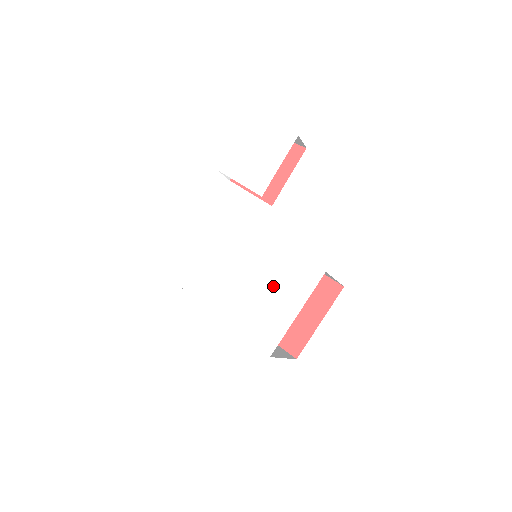
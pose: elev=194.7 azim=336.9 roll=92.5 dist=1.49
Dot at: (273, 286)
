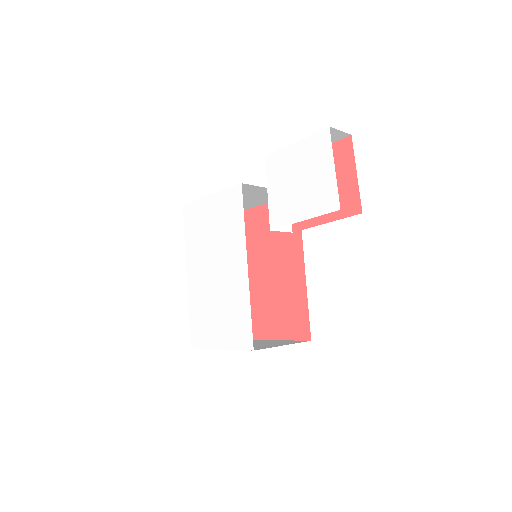
Dot at: (223, 310)
